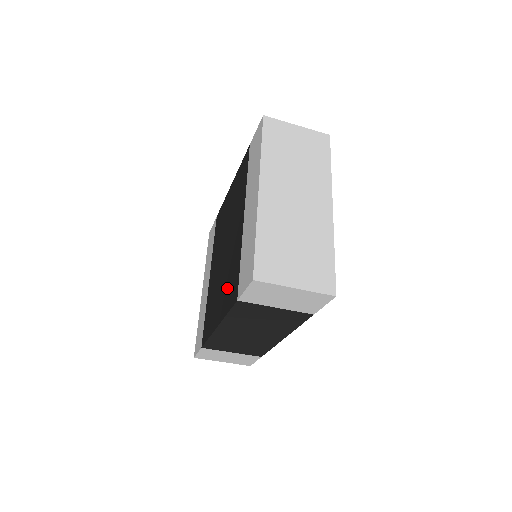
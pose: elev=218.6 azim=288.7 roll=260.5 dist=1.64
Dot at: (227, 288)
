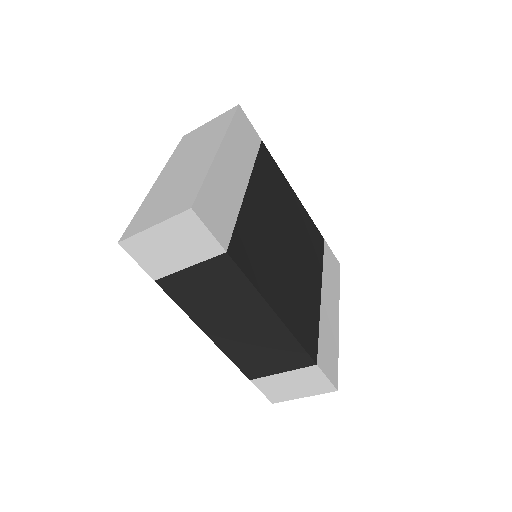
Dot at: occluded
